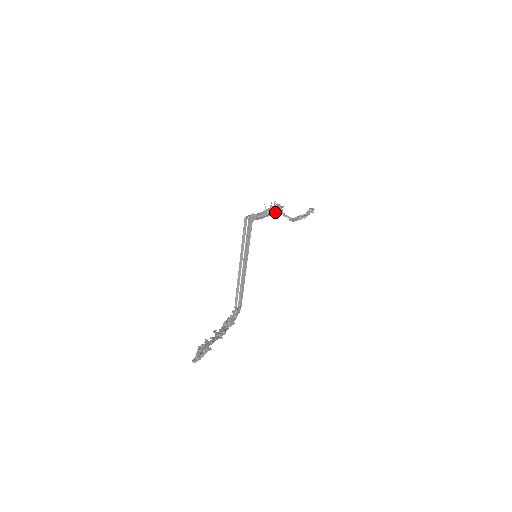
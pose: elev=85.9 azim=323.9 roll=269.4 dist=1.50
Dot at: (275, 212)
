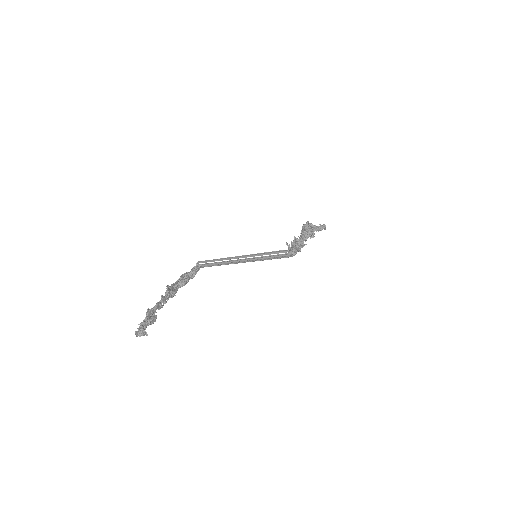
Dot at: (306, 240)
